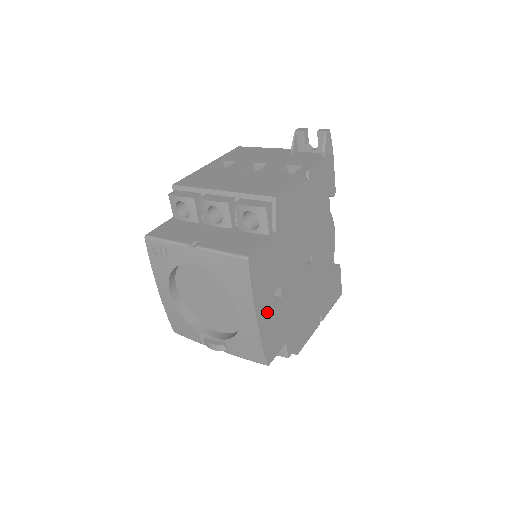
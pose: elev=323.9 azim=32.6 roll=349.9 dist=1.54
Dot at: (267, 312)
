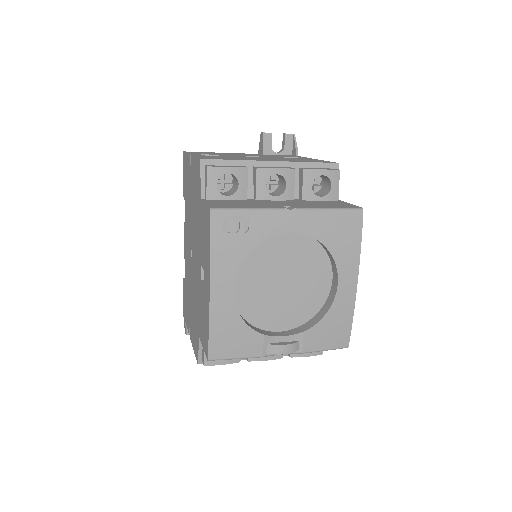
Dot at: occluded
